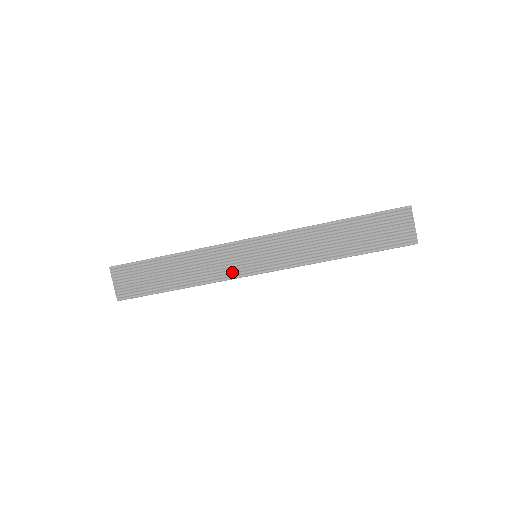
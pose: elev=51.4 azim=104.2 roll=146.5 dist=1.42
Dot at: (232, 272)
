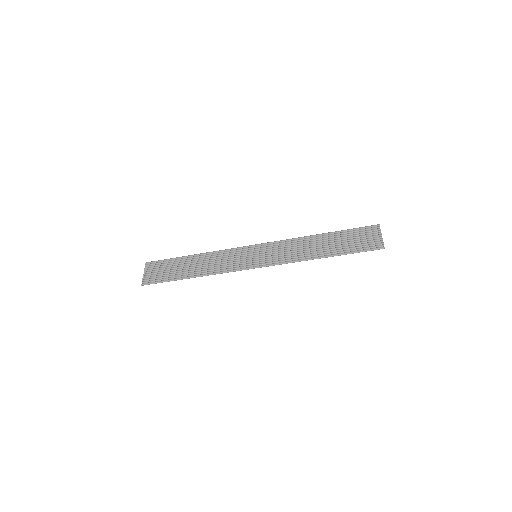
Dot at: (235, 266)
